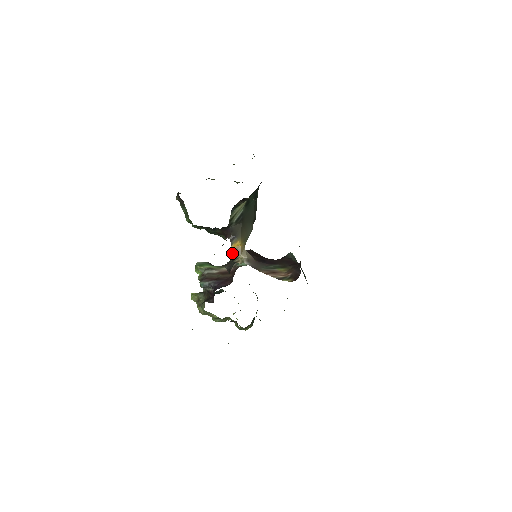
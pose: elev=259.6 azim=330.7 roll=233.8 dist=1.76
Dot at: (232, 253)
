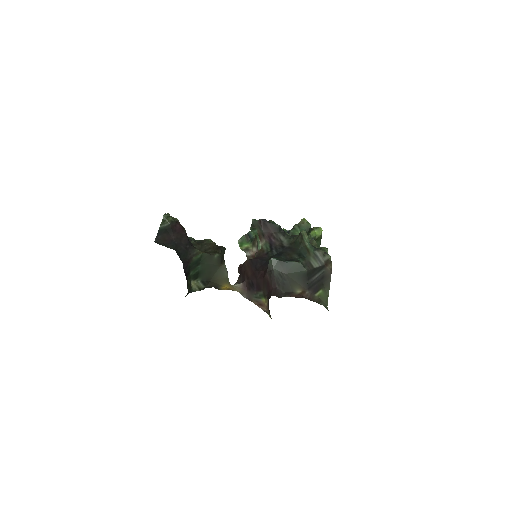
Dot at: occluded
